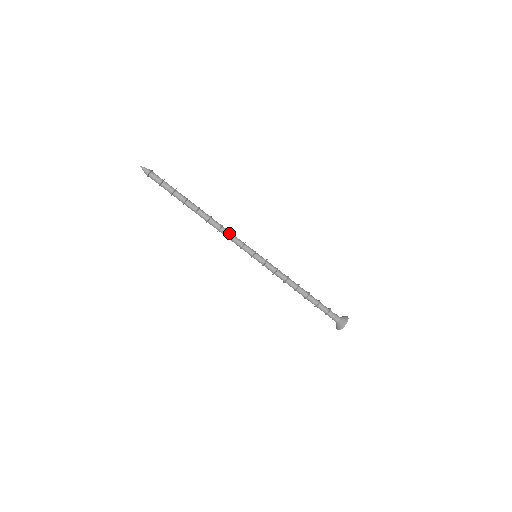
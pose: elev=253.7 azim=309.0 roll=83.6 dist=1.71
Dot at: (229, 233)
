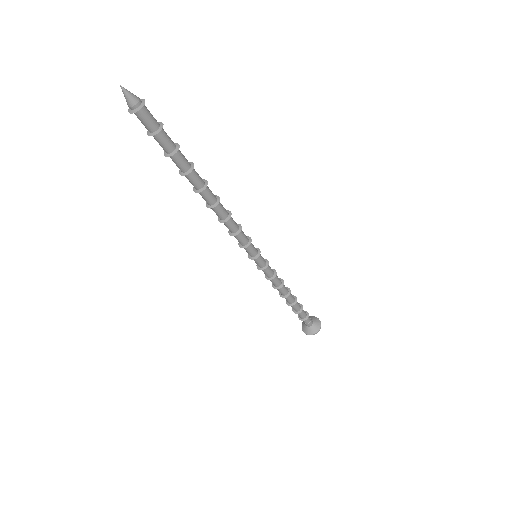
Dot at: (235, 227)
